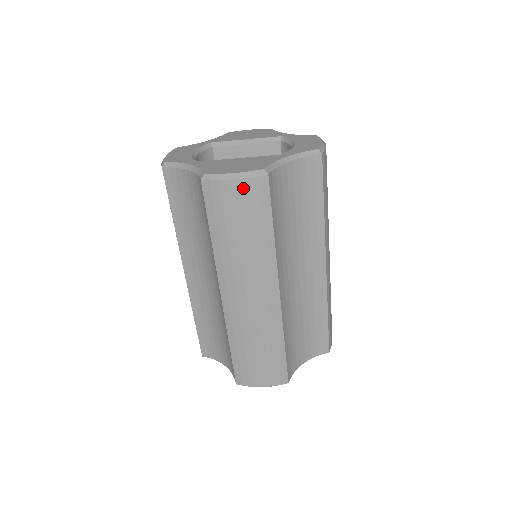
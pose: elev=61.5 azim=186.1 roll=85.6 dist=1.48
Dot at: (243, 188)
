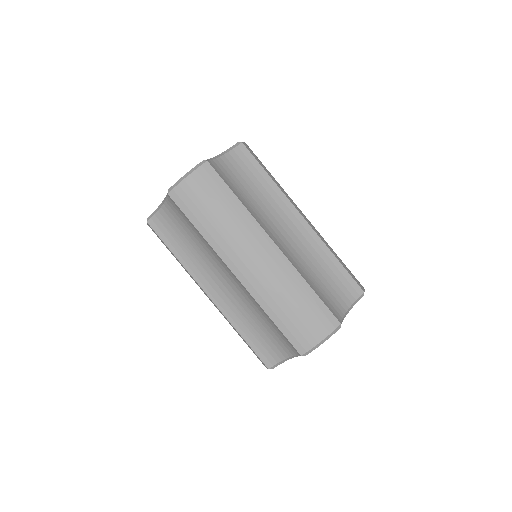
Dot at: (196, 179)
